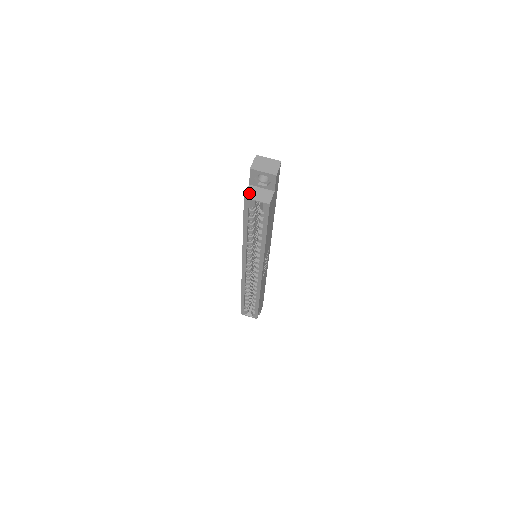
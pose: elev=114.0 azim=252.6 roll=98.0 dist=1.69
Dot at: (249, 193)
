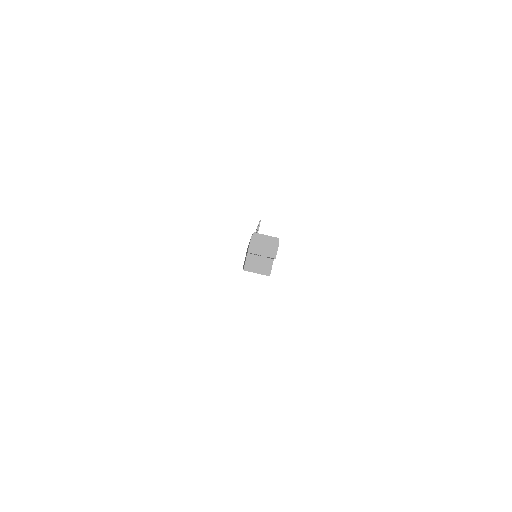
Dot at: (248, 264)
